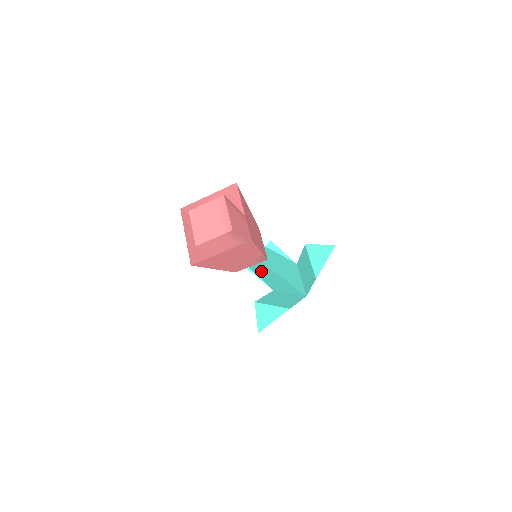
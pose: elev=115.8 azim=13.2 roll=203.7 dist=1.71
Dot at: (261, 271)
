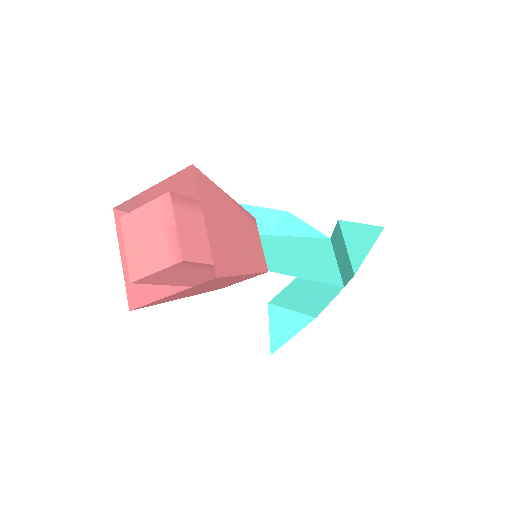
Dot at: occluded
